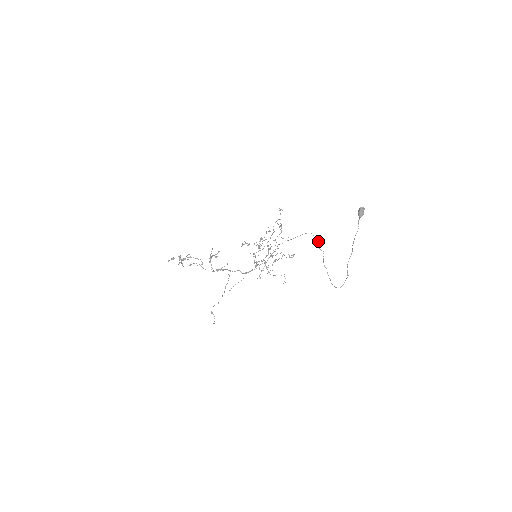
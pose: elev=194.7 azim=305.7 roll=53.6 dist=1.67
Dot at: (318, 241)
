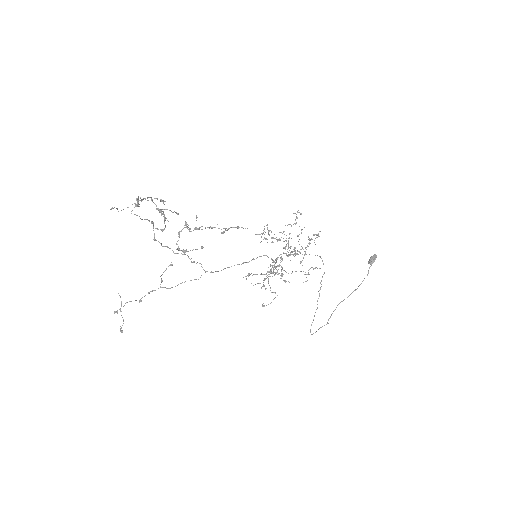
Dot at: occluded
